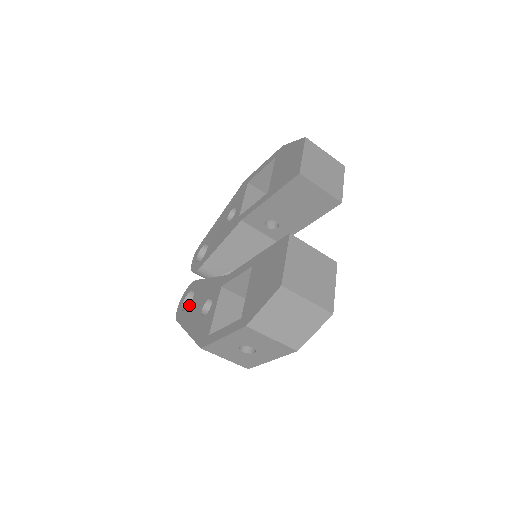
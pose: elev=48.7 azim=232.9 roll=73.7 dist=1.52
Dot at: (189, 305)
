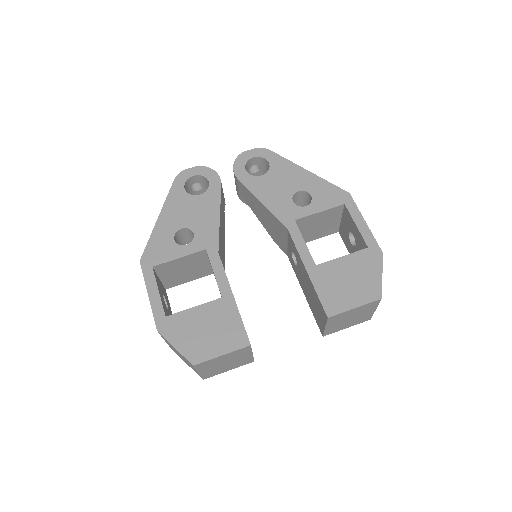
Dot at: (190, 194)
